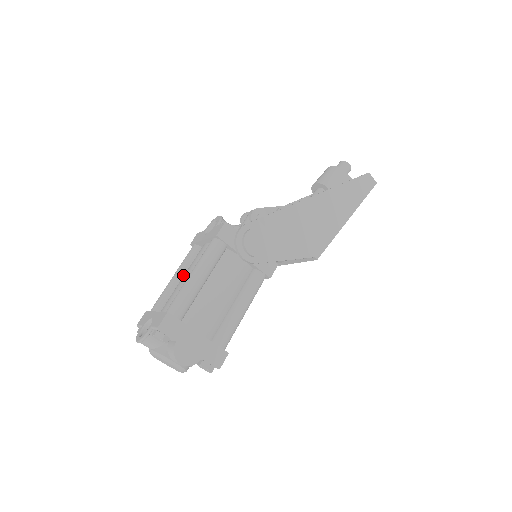
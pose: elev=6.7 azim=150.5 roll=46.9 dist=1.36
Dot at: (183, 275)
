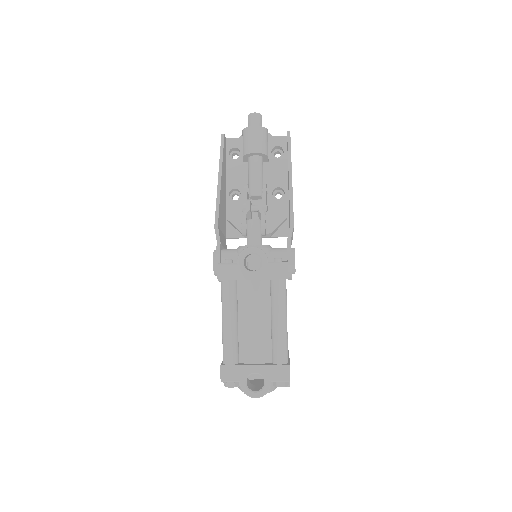
Dot at: (237, 316)
